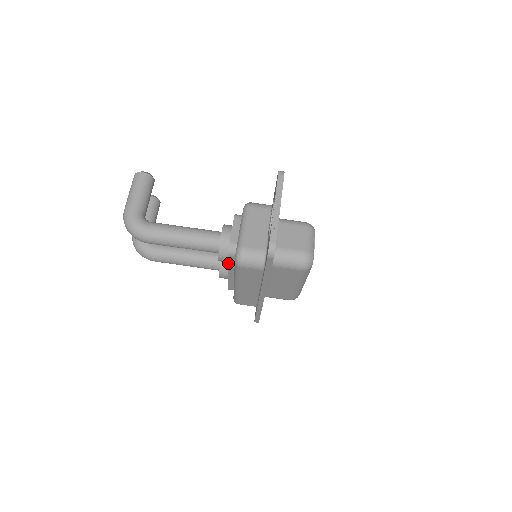
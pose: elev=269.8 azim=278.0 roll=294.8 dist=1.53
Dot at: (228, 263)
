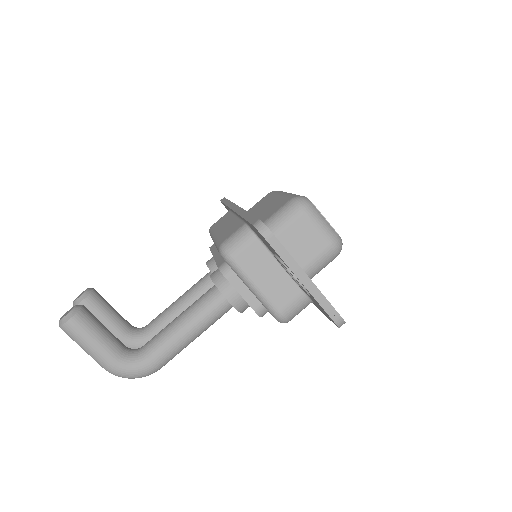
Dot at: occluded
